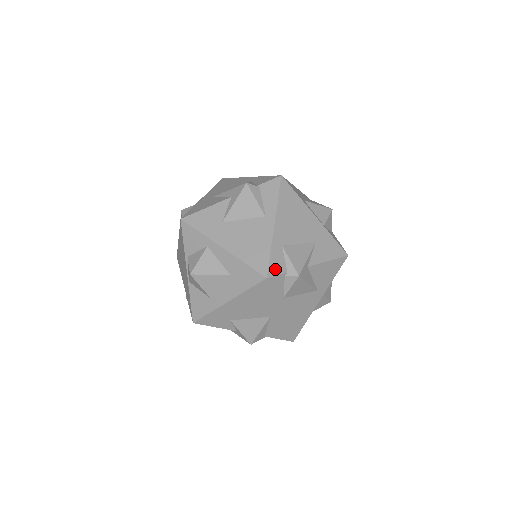
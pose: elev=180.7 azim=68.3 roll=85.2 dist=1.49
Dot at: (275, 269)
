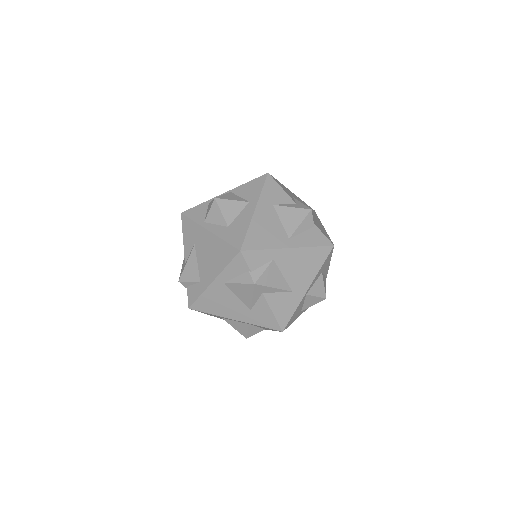
Dot at: occluded
